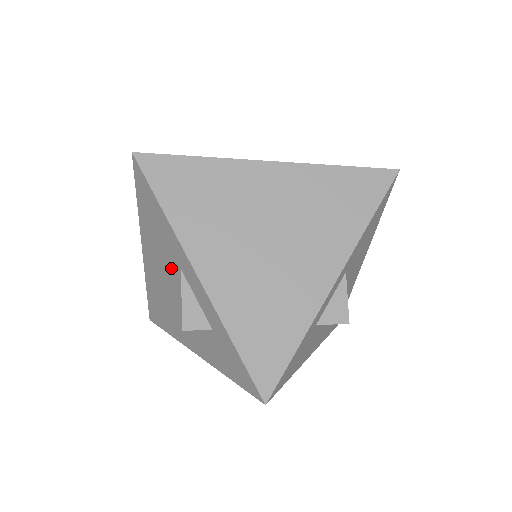
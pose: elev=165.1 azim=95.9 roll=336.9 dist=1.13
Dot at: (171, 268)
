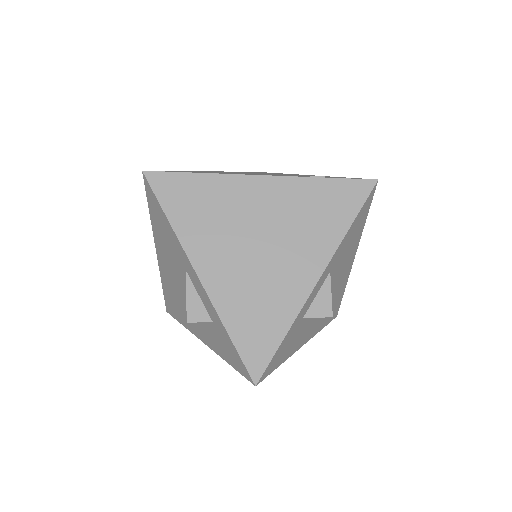
Dot at: (178, 268)
